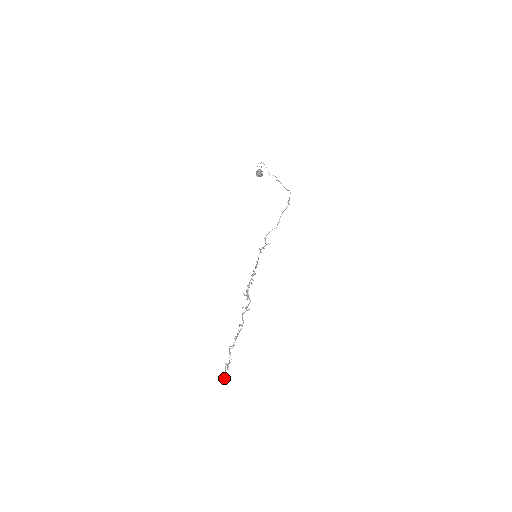
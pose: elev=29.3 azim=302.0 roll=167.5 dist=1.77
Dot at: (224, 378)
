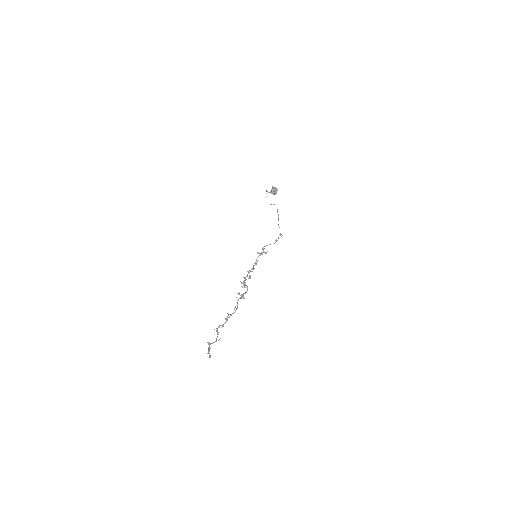
Dot at: occluded
